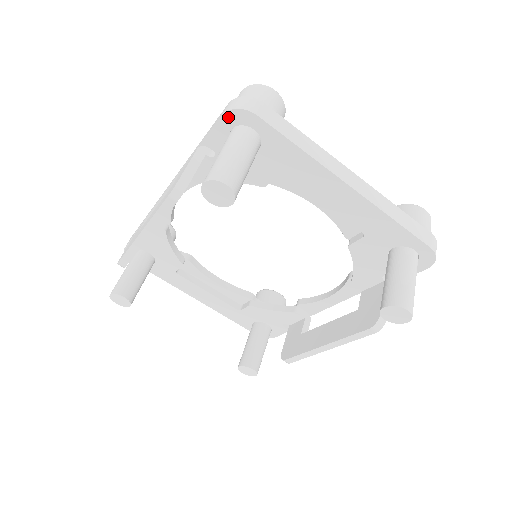
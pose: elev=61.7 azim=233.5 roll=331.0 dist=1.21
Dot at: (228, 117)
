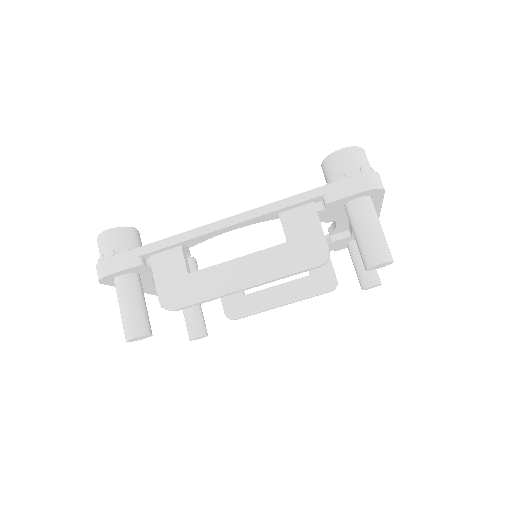
Dot at: (366, 192)
